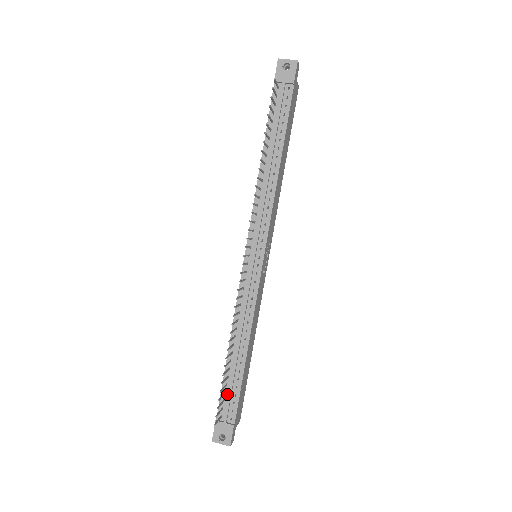
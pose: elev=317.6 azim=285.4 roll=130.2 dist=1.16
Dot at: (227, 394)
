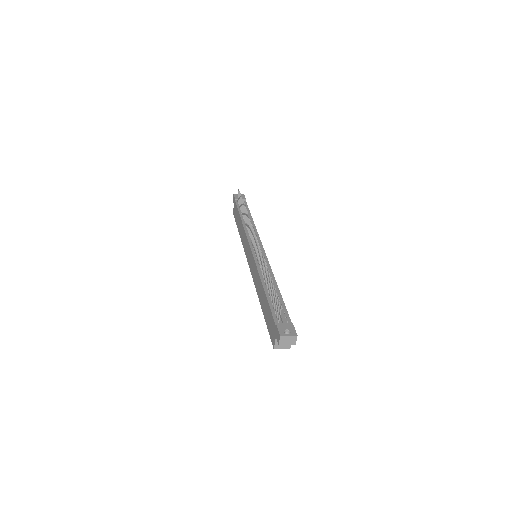
Dot at: occluded
